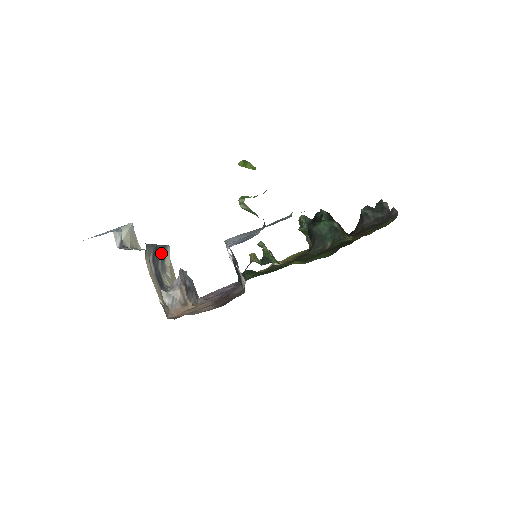
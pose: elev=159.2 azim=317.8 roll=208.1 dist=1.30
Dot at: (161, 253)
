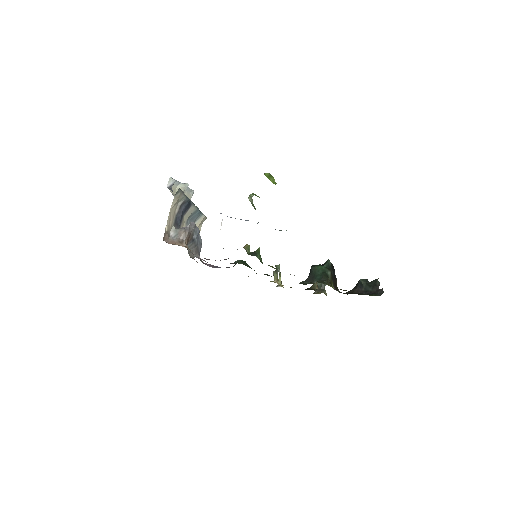
Dot at: (194, 212)
